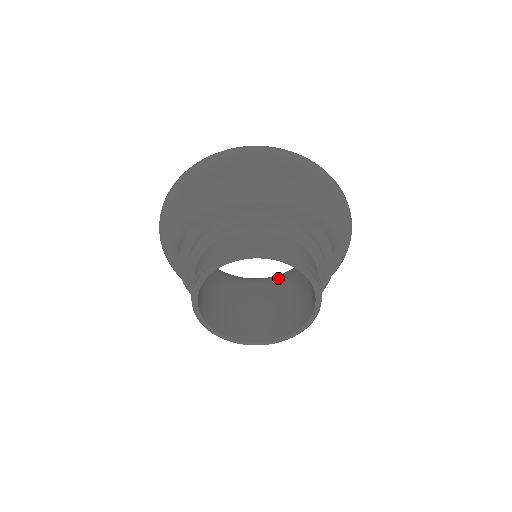
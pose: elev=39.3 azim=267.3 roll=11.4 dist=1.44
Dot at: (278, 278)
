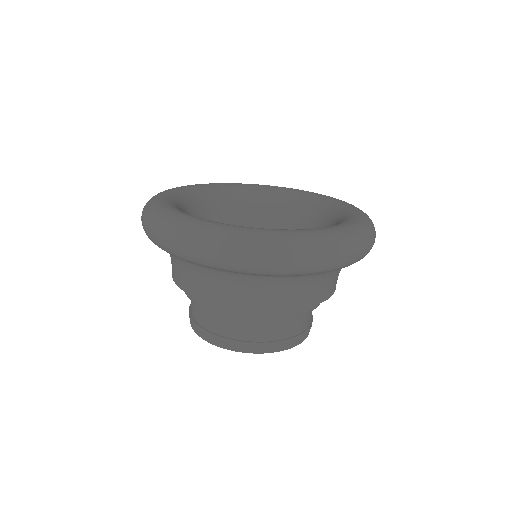
Dot at: (260, 213)
